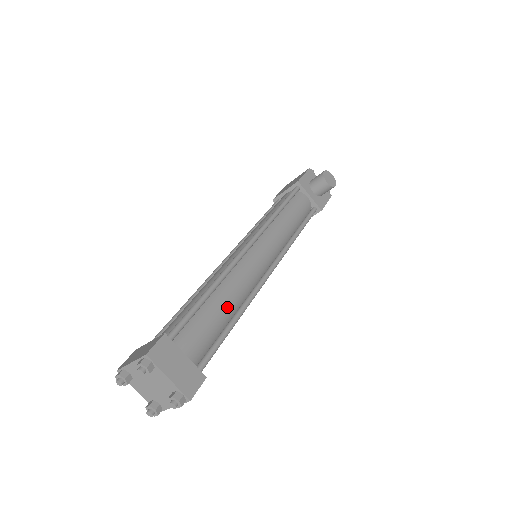
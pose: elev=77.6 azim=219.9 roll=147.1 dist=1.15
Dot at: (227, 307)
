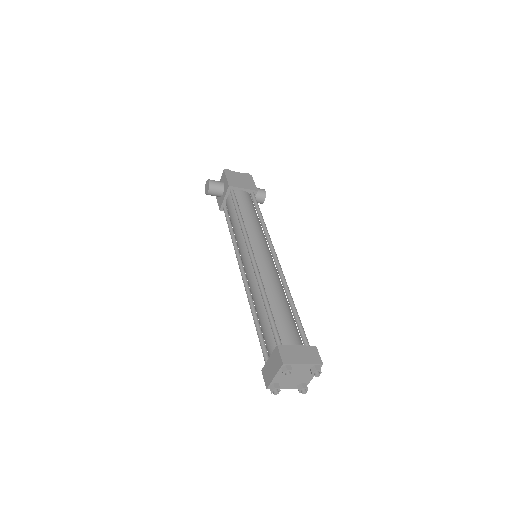
Dot at: occluded
